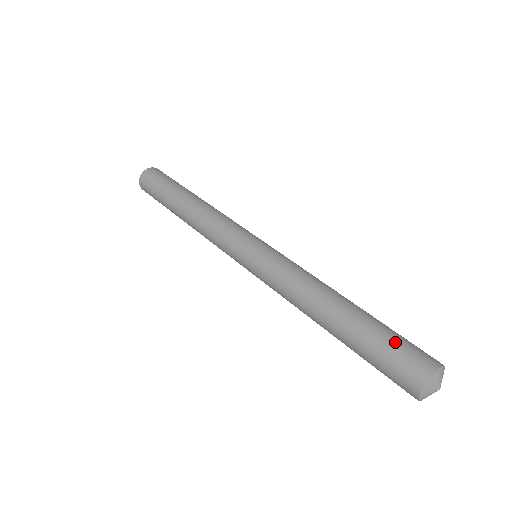
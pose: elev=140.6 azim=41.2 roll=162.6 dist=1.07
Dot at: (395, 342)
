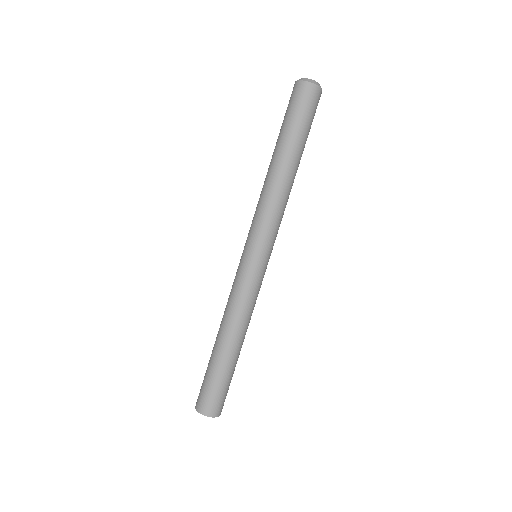
Dot at: (207, 385)
